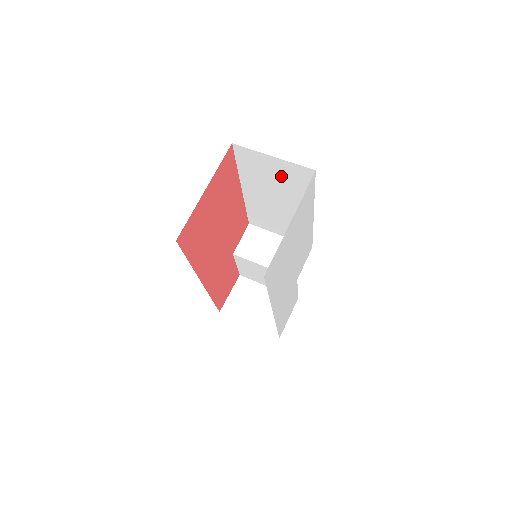
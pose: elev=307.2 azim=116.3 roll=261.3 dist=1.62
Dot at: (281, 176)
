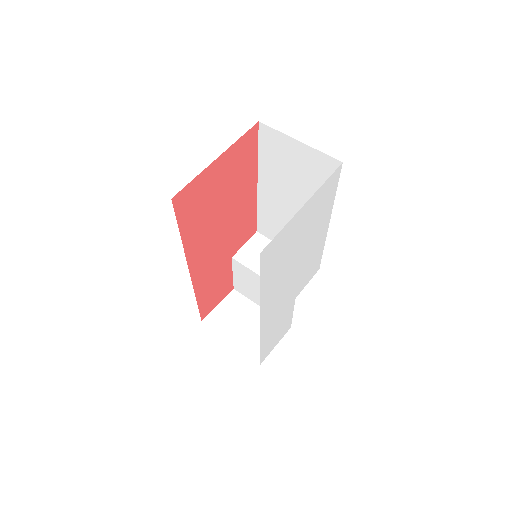
Dot at: (303, 168)
